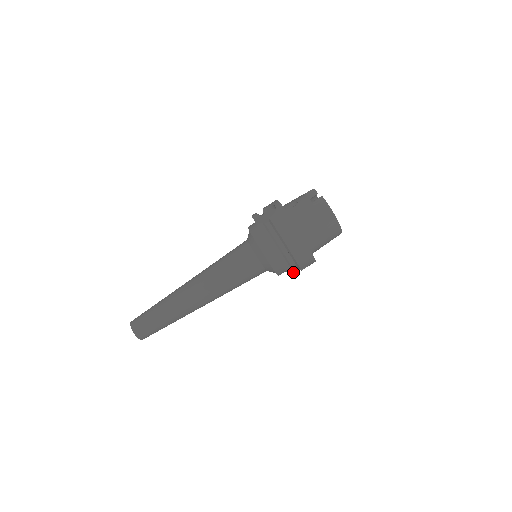
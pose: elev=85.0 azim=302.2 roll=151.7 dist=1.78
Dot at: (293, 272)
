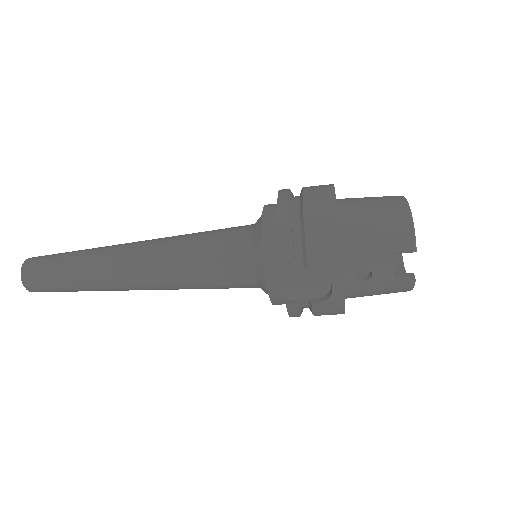
Dot at: occluded
